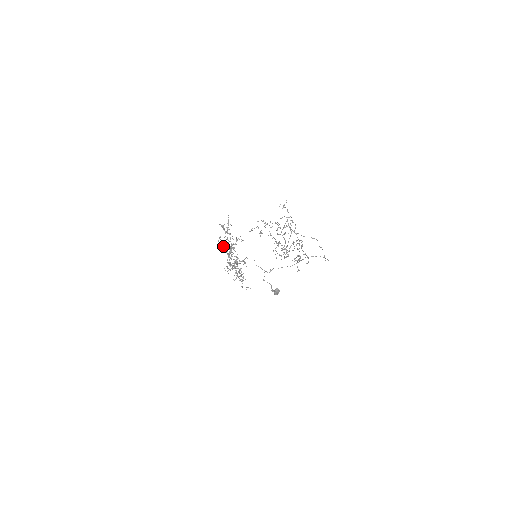
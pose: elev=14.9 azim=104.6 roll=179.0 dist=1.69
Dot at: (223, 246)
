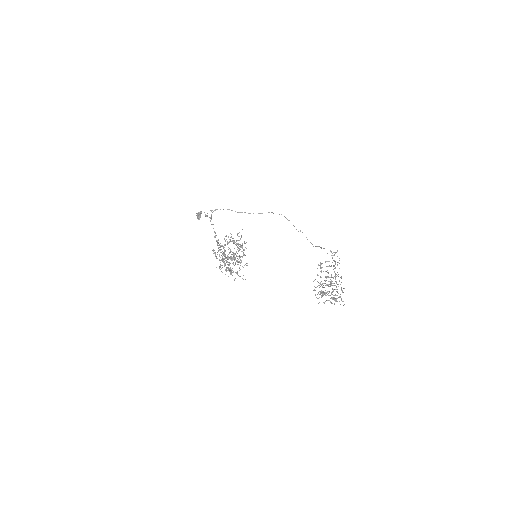
Dot at: occluded
